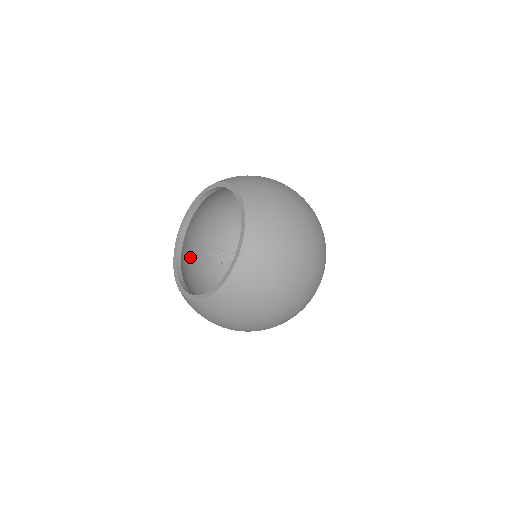
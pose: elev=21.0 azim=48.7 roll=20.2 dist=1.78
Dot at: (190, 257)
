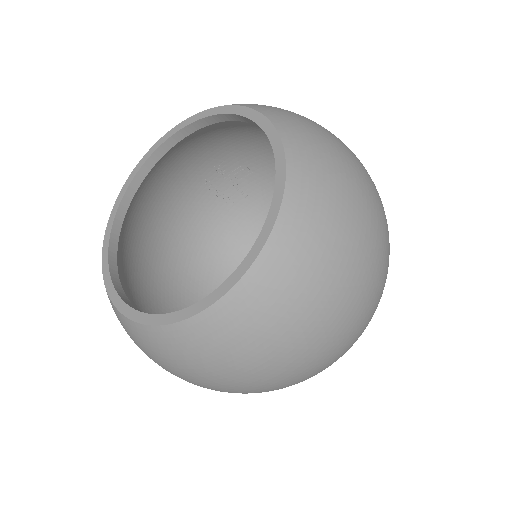
Dot at: (171, 170)
